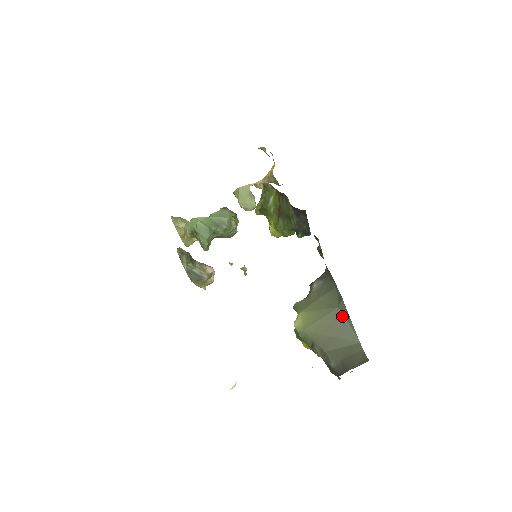
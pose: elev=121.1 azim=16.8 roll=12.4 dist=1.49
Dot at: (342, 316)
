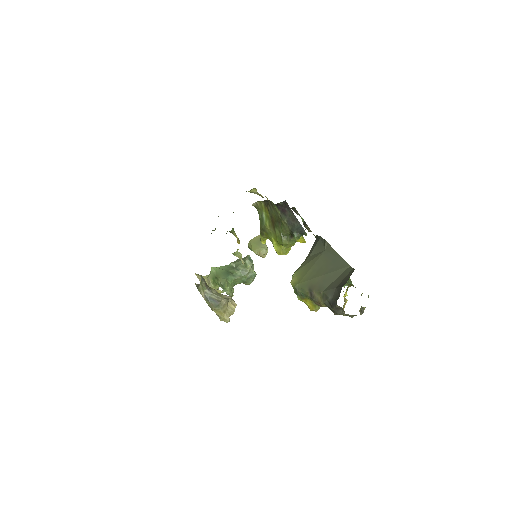
Dot at: (329, 255)
